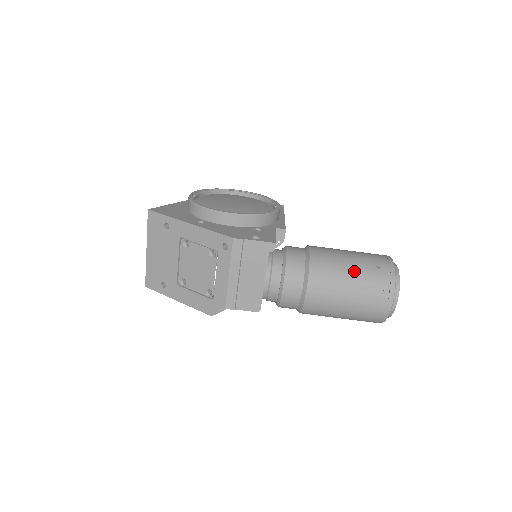
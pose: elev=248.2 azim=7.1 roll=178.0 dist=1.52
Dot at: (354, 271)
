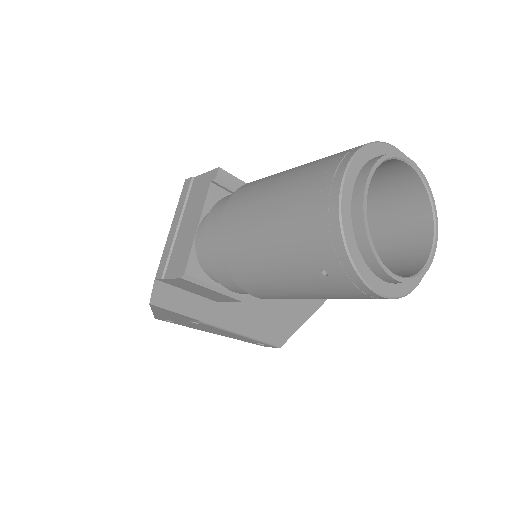
Dot at: (301, 165)
